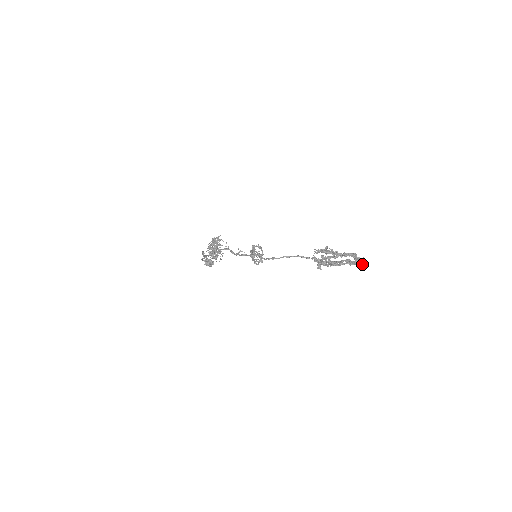
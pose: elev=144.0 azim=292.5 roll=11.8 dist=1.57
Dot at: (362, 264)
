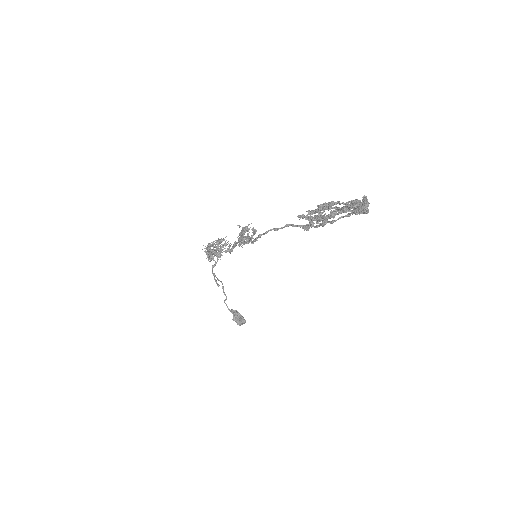
Dot at: (362, 207)
